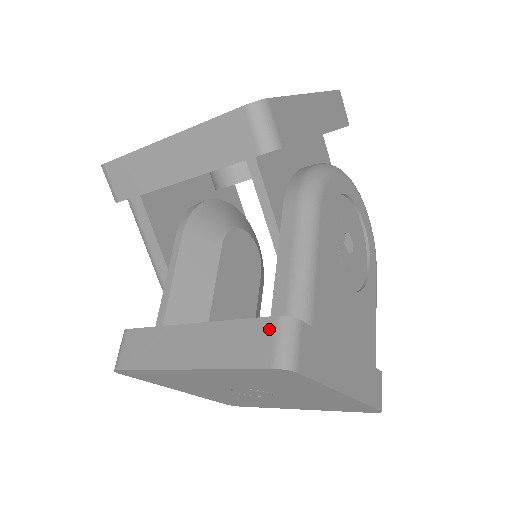
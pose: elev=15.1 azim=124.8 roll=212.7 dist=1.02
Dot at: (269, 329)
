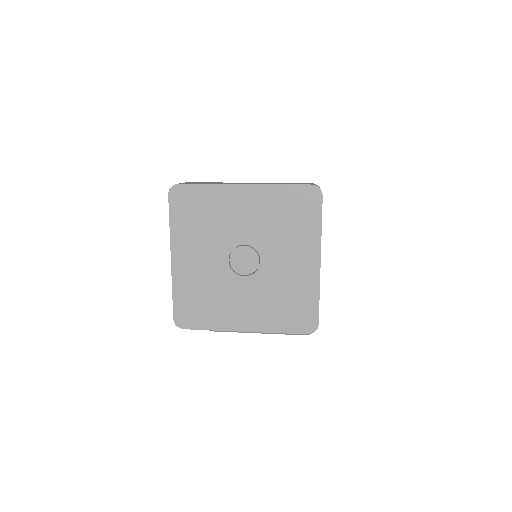
Dot at: occluded
